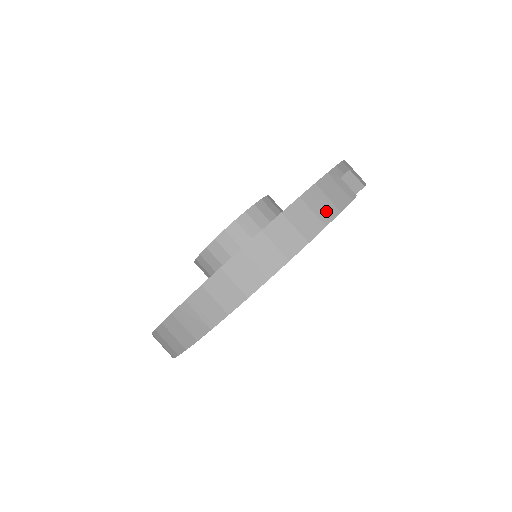
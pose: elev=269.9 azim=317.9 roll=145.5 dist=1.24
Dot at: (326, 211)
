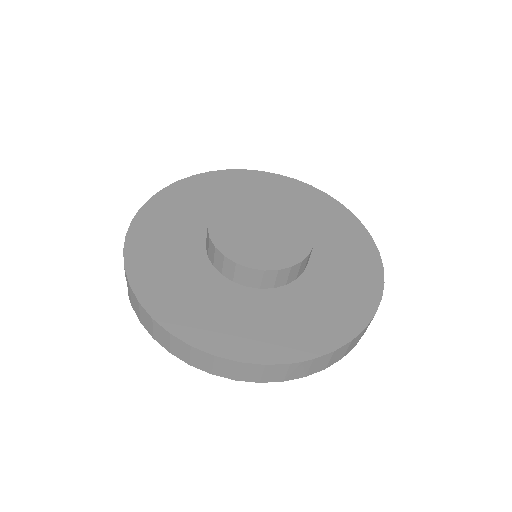
Dot at: occluded
